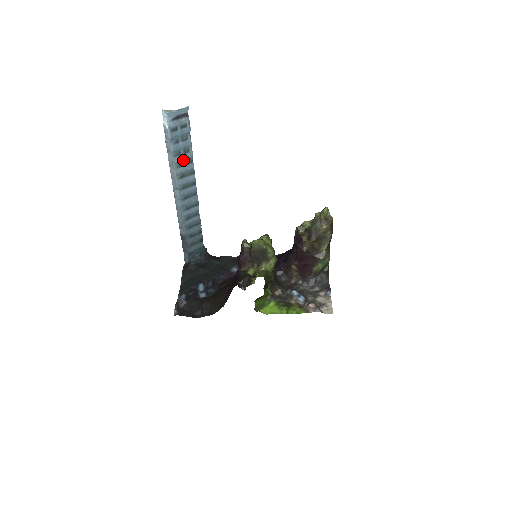
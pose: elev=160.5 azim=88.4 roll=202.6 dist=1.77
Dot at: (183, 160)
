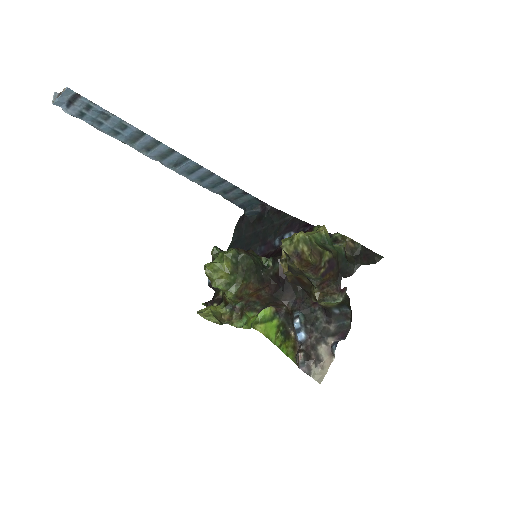
Dot at: (130, 136)
